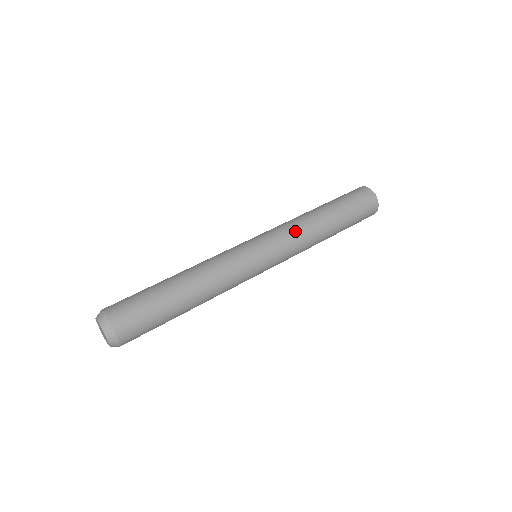
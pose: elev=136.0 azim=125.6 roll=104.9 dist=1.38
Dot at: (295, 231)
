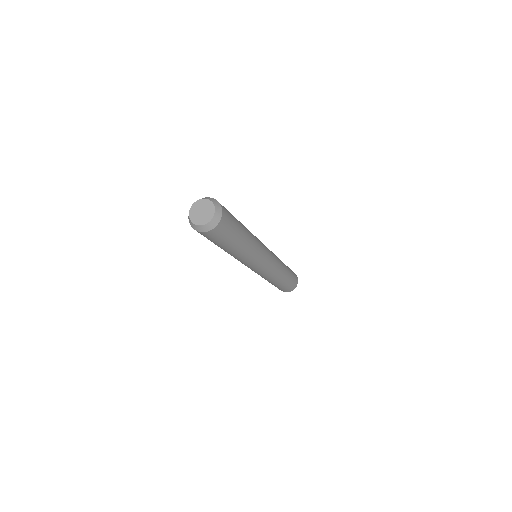
Dot at: occluded
